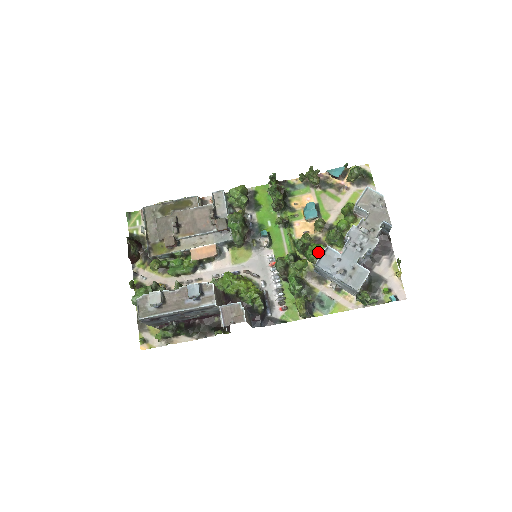
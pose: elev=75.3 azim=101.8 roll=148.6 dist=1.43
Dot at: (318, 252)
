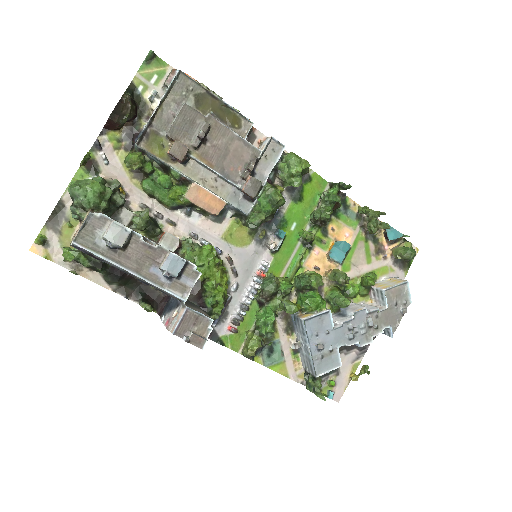
Dot at: (317, 309)
